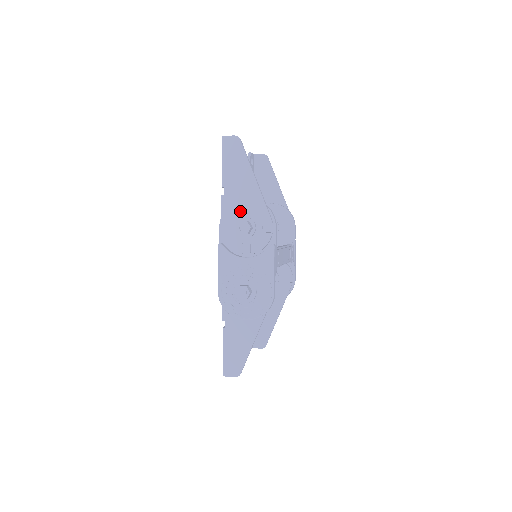
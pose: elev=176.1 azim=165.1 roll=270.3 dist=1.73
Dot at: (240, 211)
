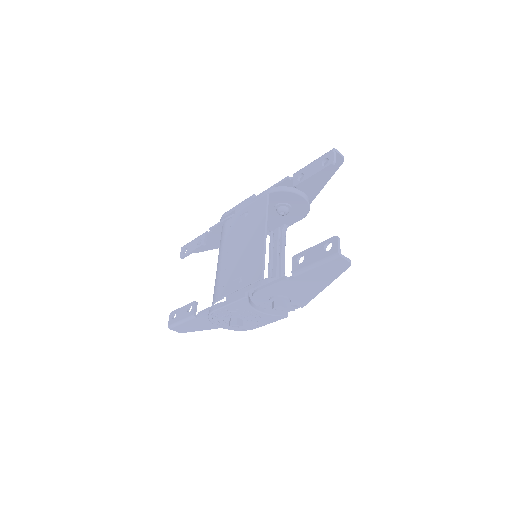
Dot at: (288, 293)
